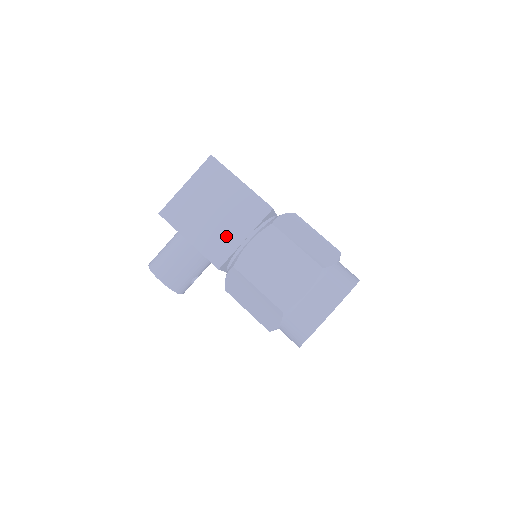
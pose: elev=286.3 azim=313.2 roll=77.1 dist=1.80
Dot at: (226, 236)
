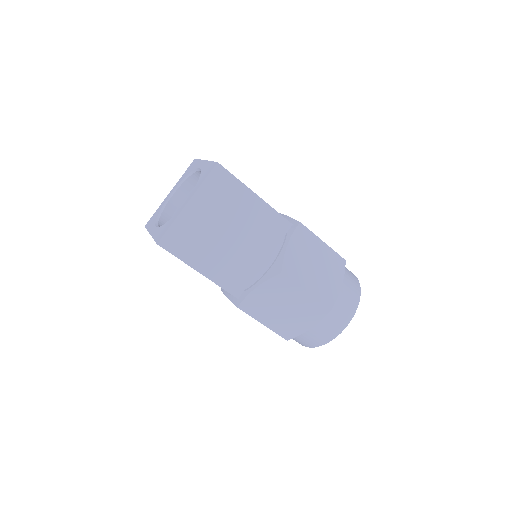
Dot at: occluded
